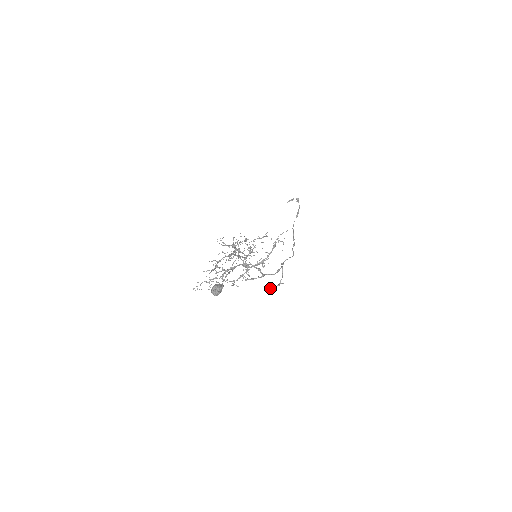
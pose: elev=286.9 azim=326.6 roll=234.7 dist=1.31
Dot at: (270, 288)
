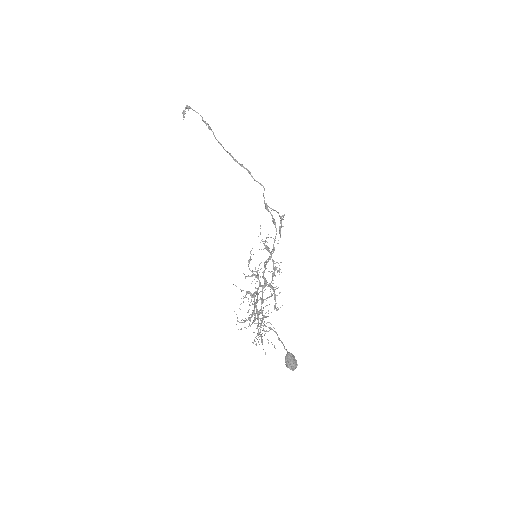
Dot at: (279, 231)
